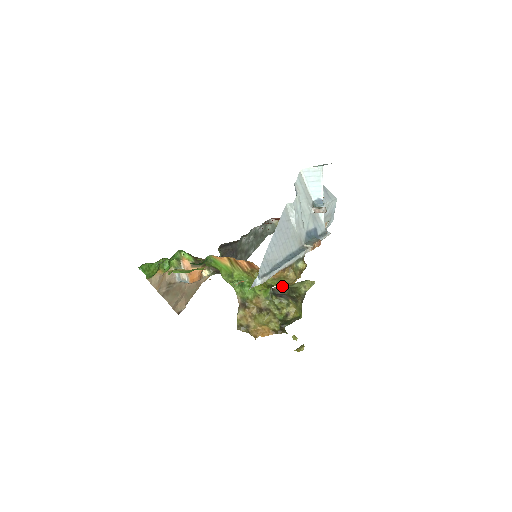
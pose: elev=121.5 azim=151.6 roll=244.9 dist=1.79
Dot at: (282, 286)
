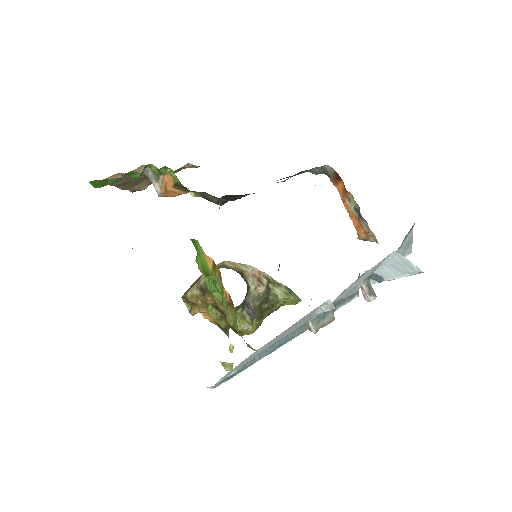
Dot at: (248, 345)
